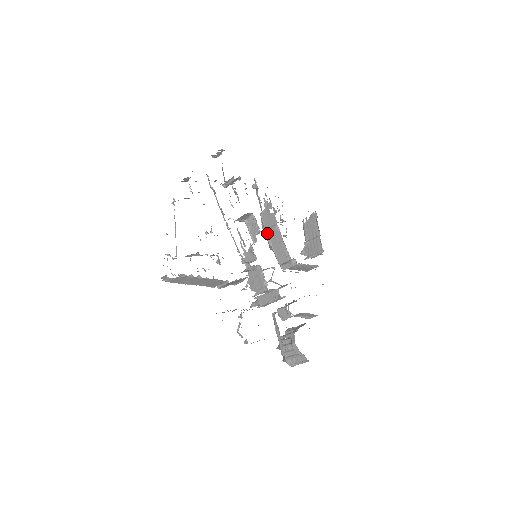
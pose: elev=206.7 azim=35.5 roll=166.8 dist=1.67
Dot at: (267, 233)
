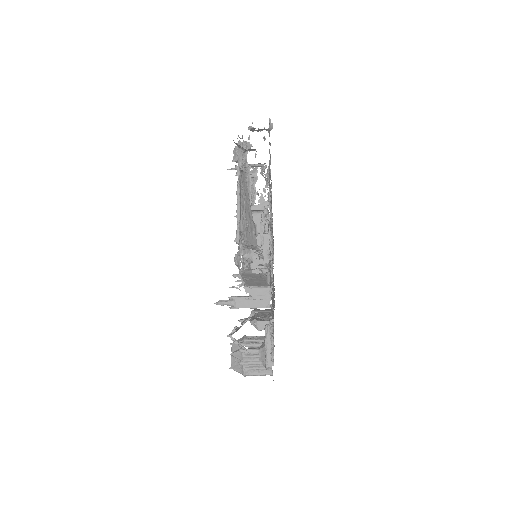
Dot at: occluded
